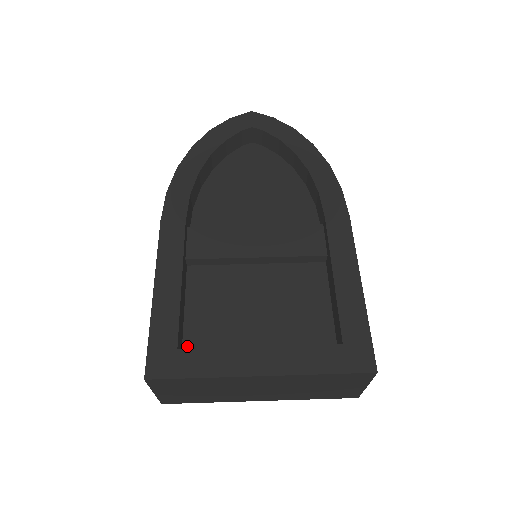
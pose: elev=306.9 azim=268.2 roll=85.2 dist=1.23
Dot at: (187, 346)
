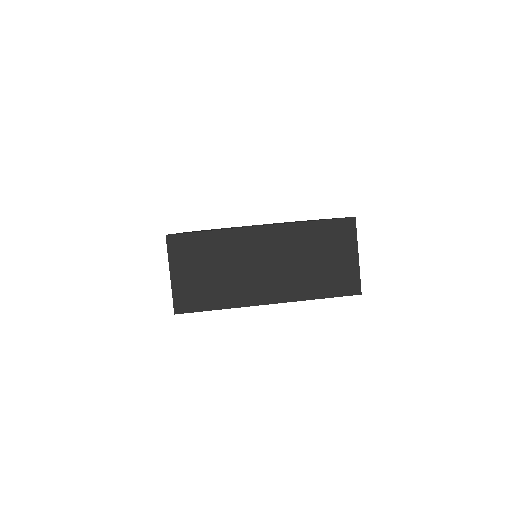
Dot at: occluded
